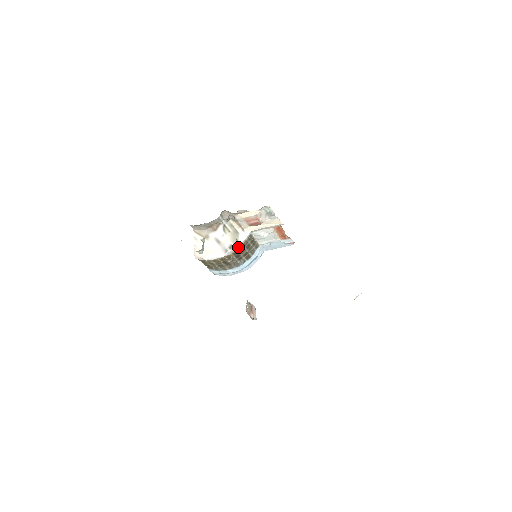
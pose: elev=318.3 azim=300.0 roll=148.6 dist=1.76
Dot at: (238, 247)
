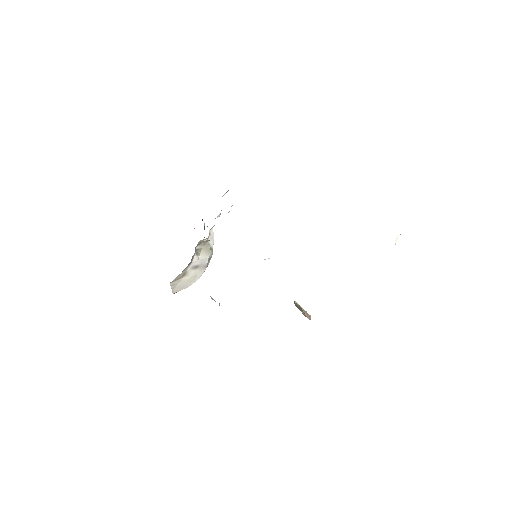
Dot at: occluded
